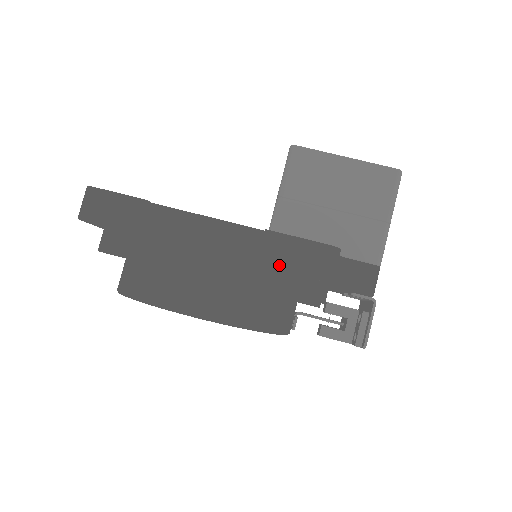
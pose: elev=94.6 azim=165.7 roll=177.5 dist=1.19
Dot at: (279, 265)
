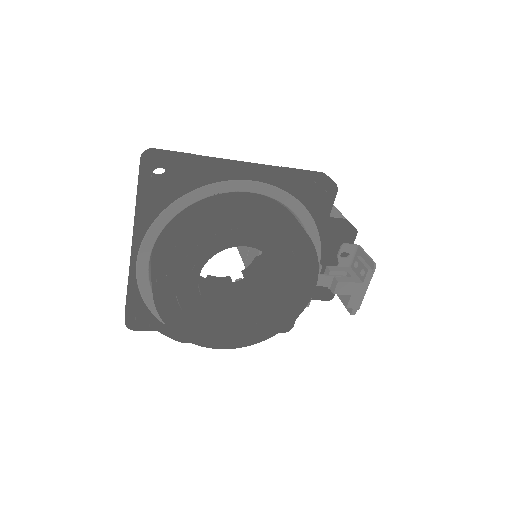
Dot at: (303, 176)
